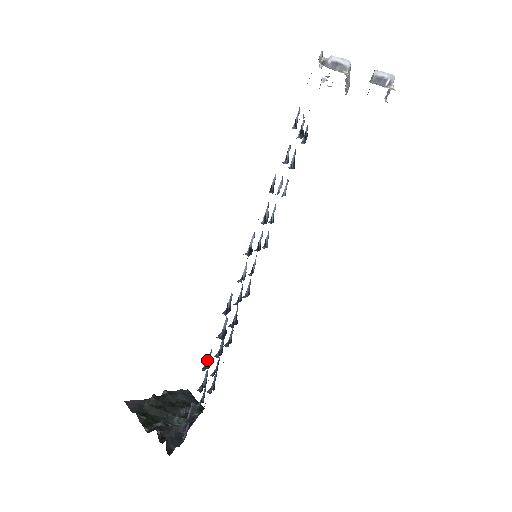
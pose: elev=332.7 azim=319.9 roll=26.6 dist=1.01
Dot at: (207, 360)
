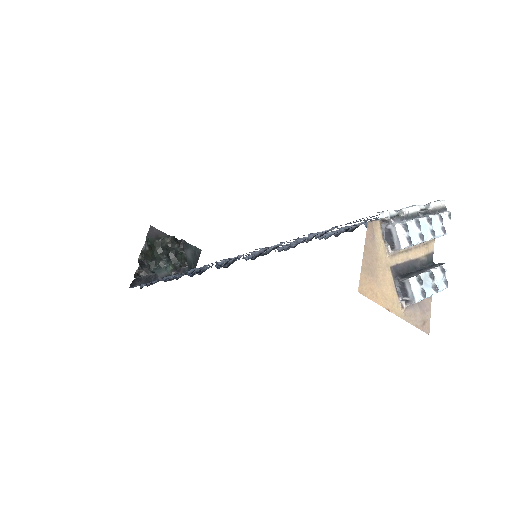
Dot at: (176, 274)
